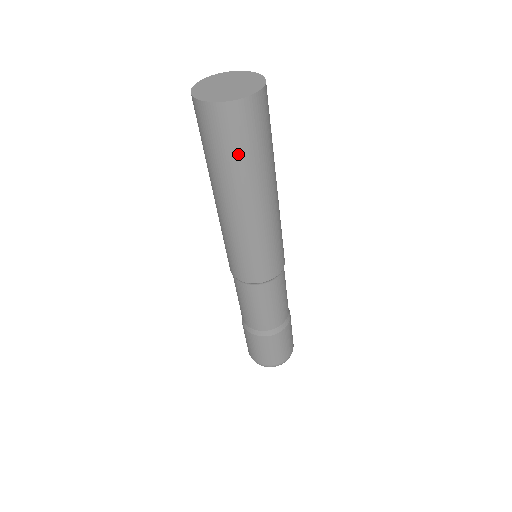
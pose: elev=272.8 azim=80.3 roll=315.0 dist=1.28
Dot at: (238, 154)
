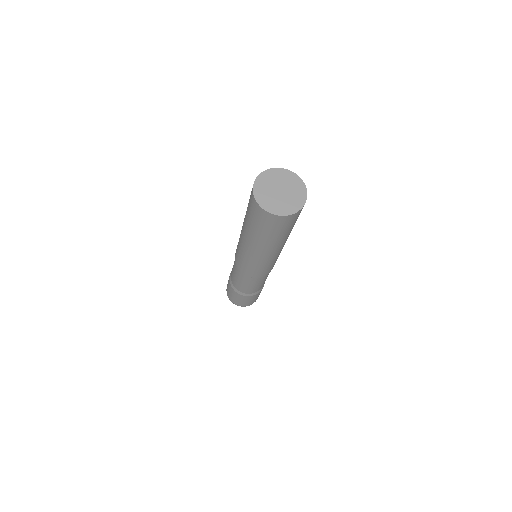
Dot at: (258, 228)
